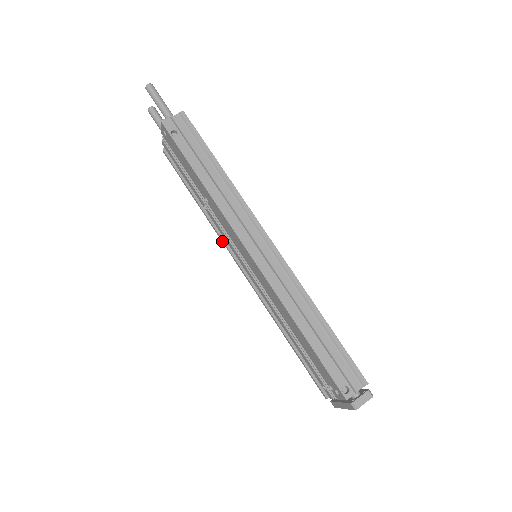
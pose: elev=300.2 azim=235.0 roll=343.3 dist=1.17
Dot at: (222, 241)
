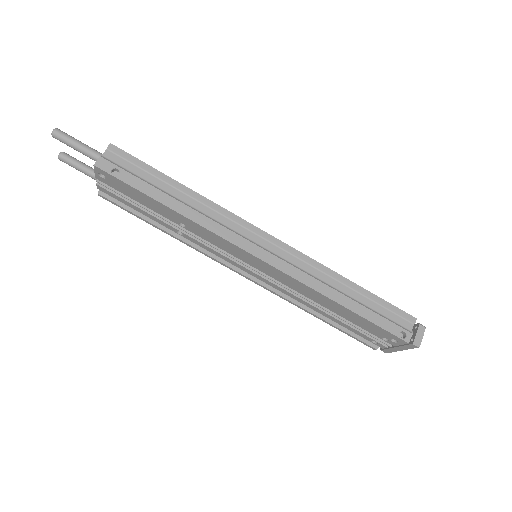
Dot at: (210, 257)
